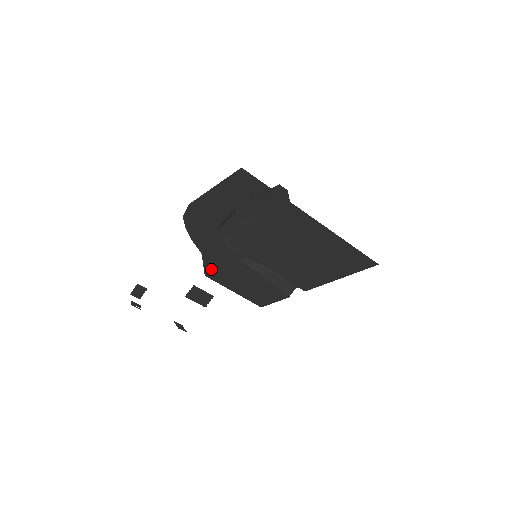
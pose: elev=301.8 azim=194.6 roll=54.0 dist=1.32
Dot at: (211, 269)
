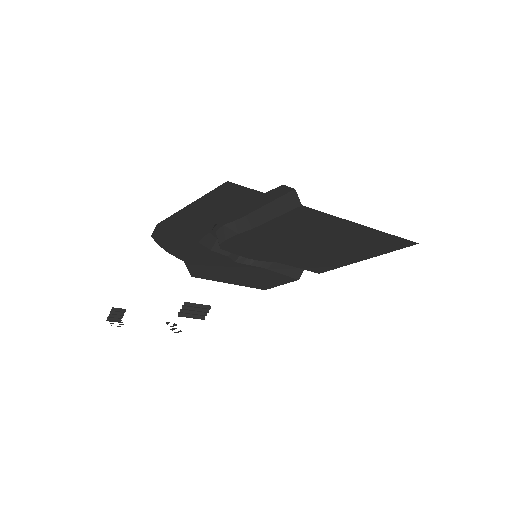
Dot at: (198, 271)
